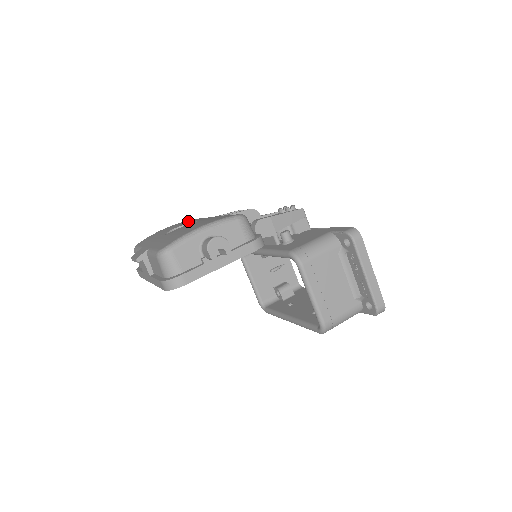
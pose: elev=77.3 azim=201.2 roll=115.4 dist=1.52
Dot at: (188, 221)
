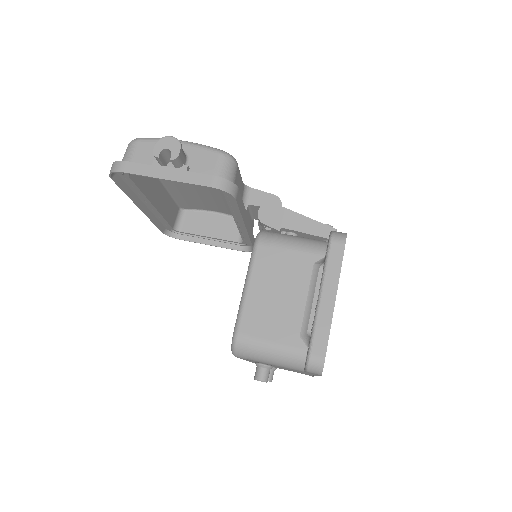
Dot at: occluded
